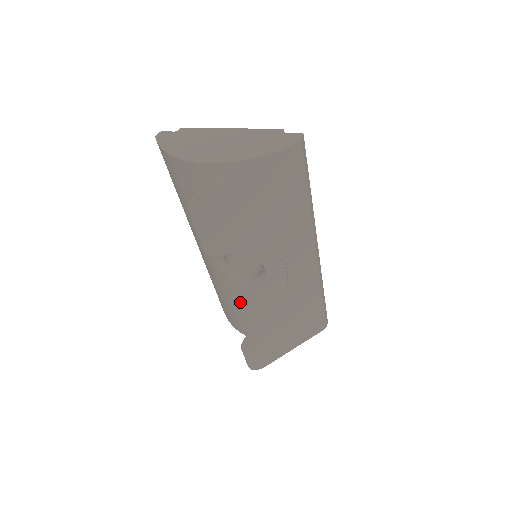
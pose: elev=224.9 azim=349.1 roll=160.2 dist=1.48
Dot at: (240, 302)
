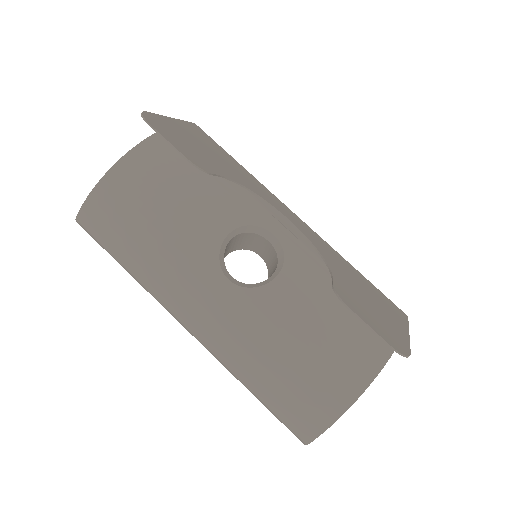
Dot at: (295, 319)
